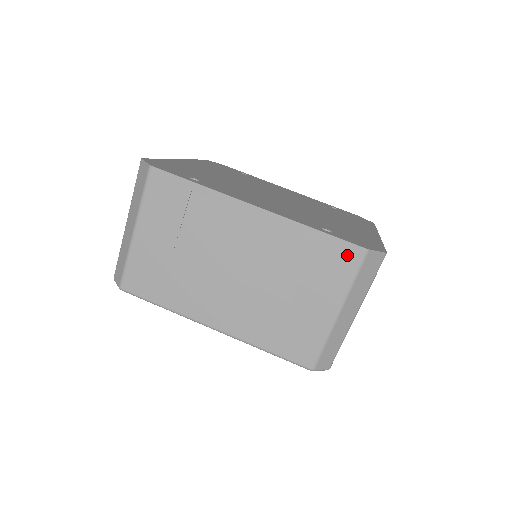
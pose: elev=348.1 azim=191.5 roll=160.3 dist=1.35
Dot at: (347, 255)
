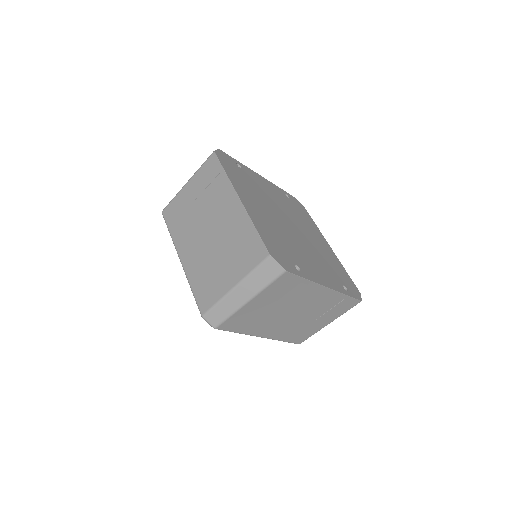
Dot at: (352, 304)
